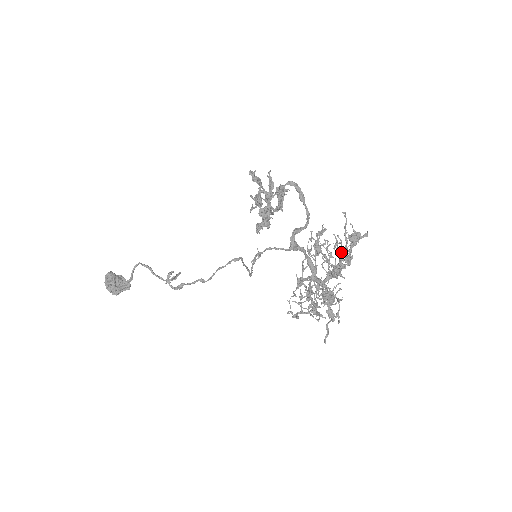
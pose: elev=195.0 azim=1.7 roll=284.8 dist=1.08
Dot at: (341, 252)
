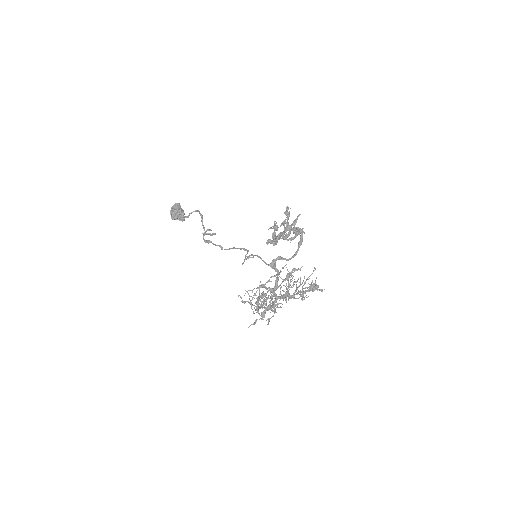
Dot at: occluded
